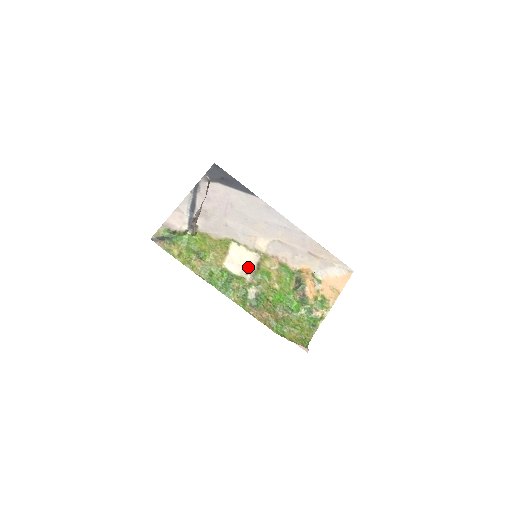
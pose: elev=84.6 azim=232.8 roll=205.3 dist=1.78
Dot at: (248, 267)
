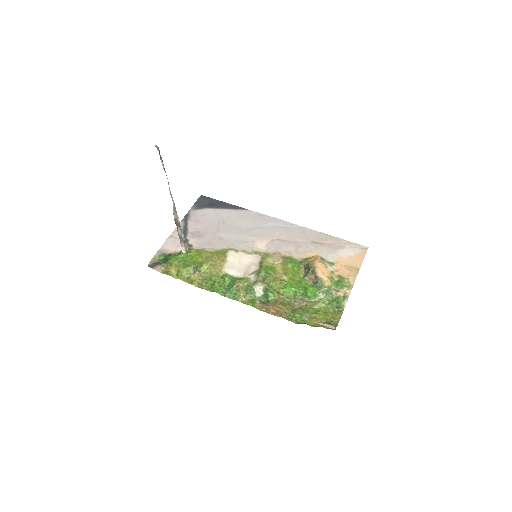
Dot at: (250, 268)
